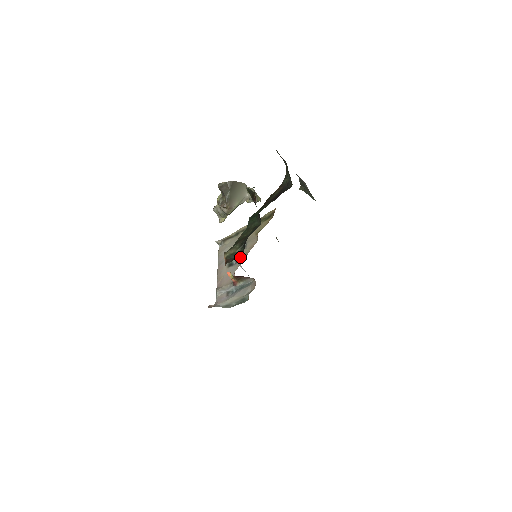
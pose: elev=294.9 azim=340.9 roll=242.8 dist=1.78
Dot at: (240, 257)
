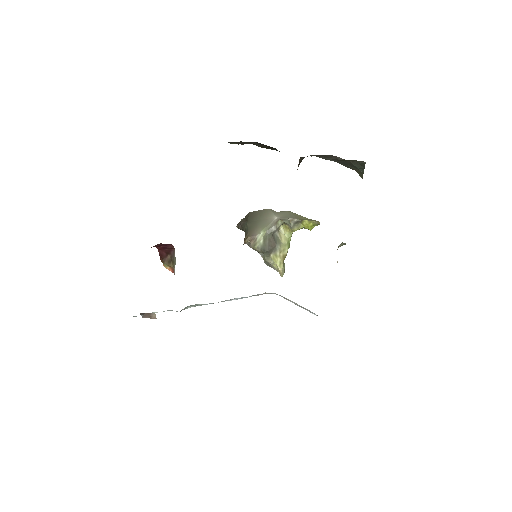
Dot at: occluded
